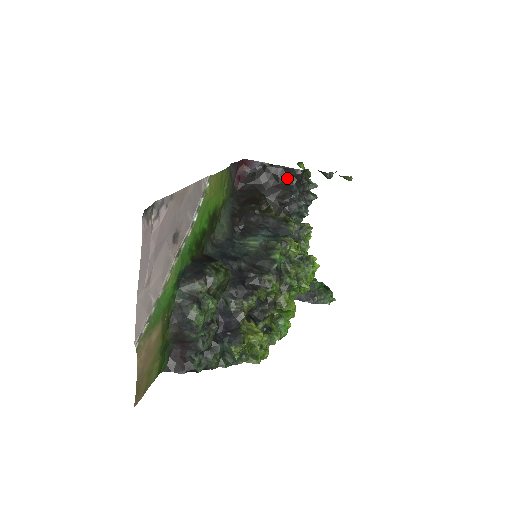
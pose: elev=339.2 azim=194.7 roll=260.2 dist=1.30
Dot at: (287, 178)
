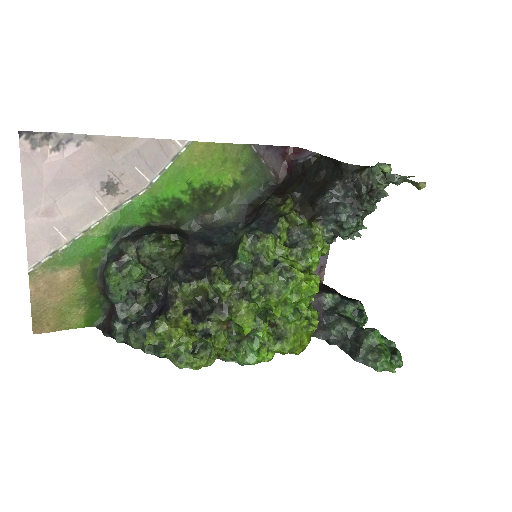
Dot at: (333, 174)
